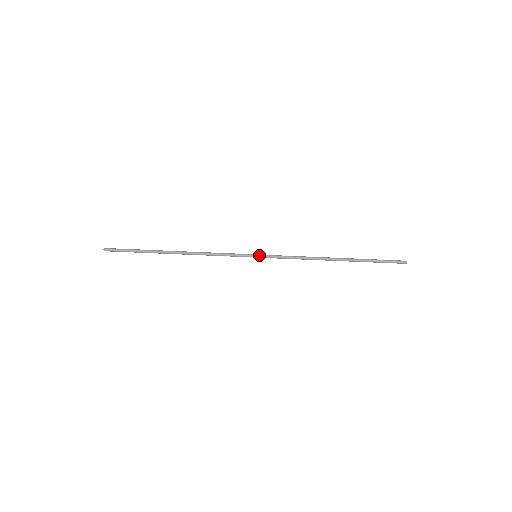
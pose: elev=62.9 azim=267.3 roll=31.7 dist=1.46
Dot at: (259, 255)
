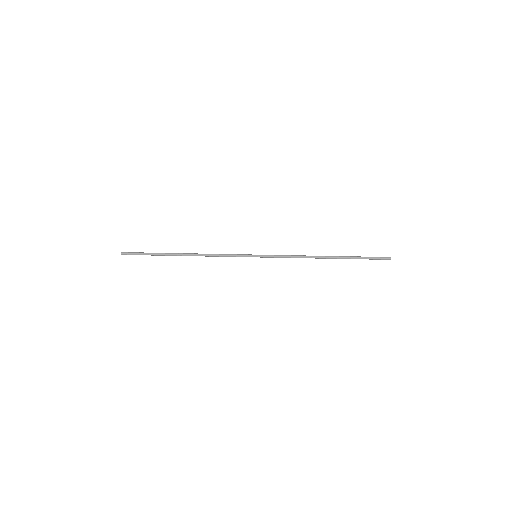
Dot at: (259, 256)
